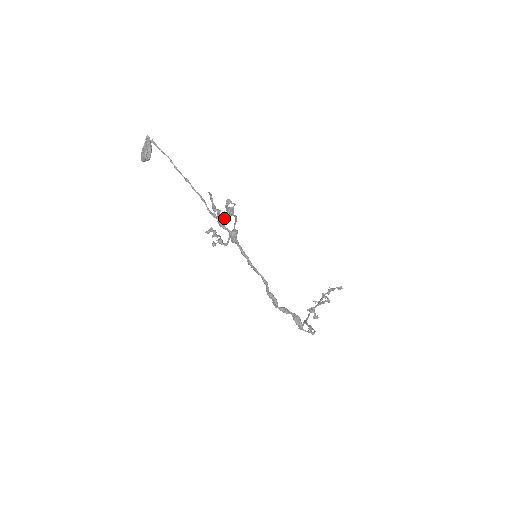
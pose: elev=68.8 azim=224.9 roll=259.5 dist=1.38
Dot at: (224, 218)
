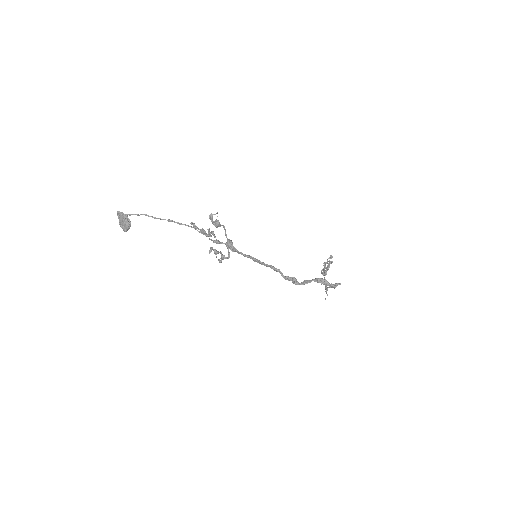
Dot at: (214, 236)
